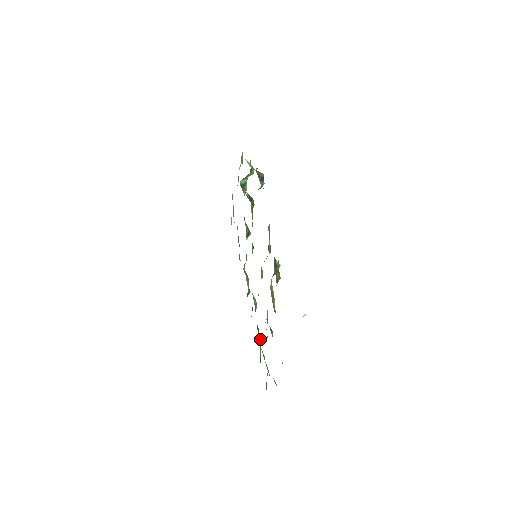
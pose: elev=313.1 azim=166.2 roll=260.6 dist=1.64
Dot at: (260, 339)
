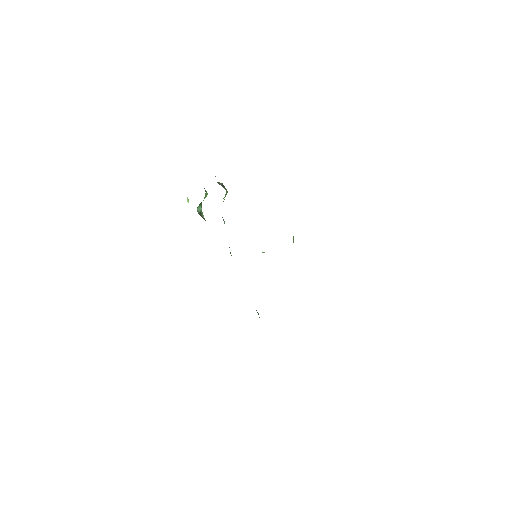
Dot at: occluded
